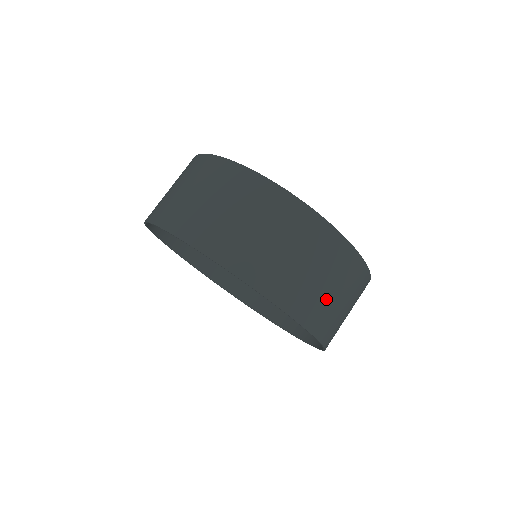
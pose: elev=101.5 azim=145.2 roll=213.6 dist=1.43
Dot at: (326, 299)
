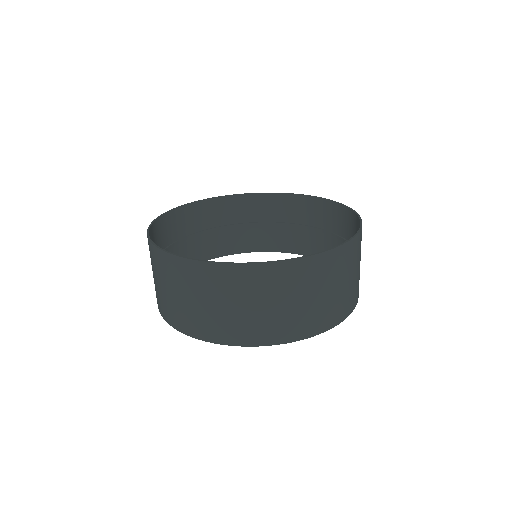
Dot at: (331, 300)
